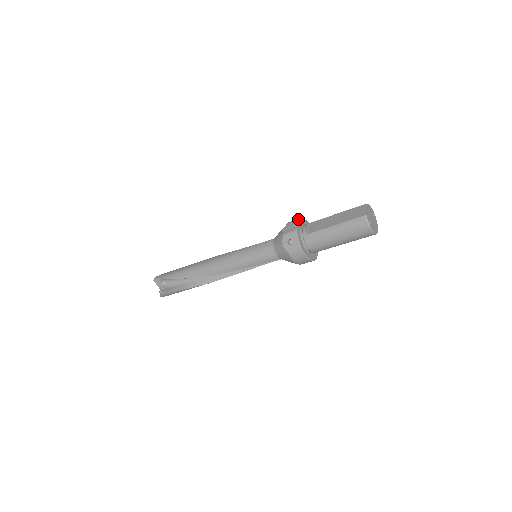
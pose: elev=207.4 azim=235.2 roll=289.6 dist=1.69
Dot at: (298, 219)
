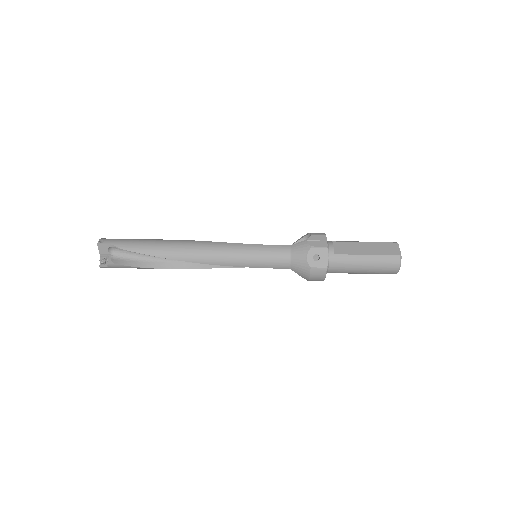
Dot at: (325, 234)
